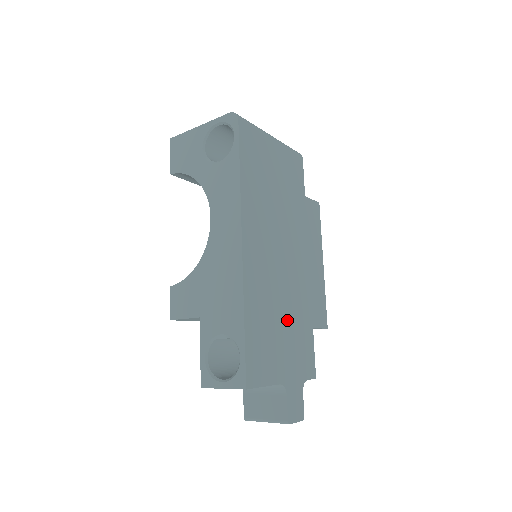
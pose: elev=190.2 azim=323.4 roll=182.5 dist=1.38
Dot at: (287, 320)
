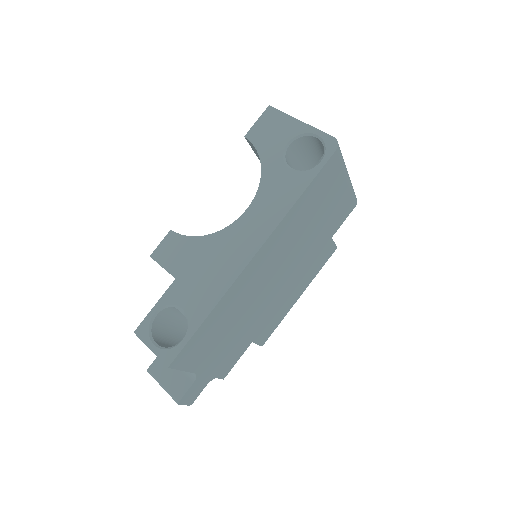
Dot at: (239, 328)
